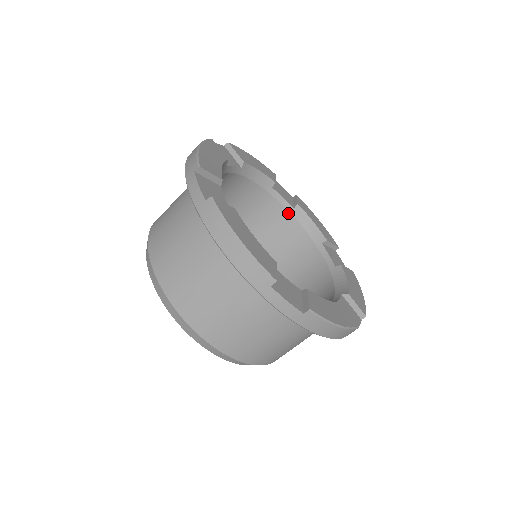
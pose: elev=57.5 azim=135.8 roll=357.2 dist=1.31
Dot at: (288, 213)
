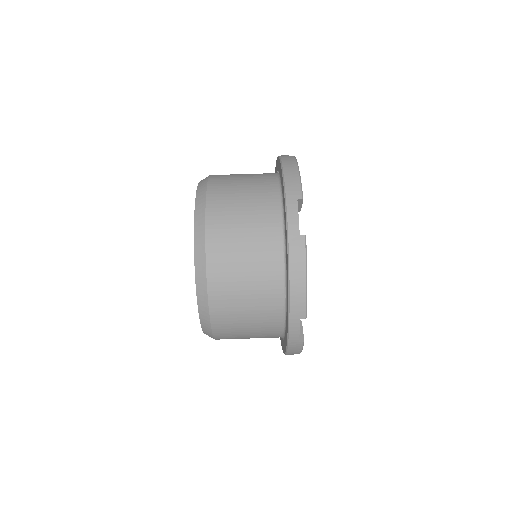
Dot at: occluded
